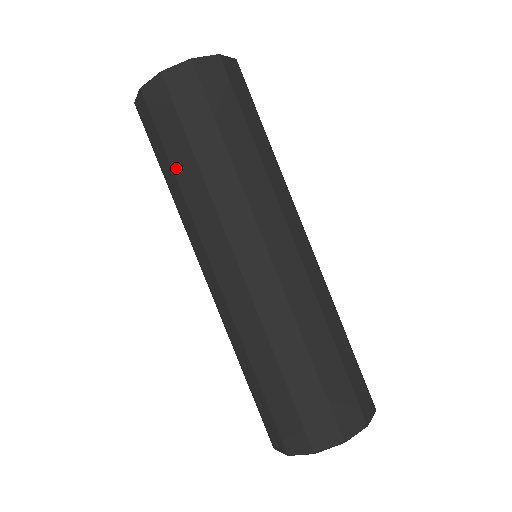
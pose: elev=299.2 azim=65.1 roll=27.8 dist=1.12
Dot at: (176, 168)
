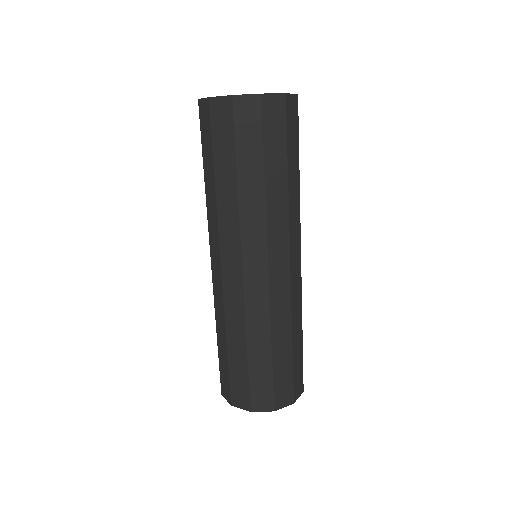
Dot at: (218, 177)
